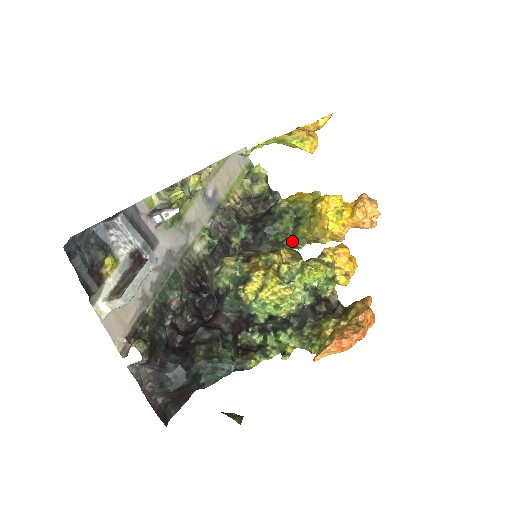
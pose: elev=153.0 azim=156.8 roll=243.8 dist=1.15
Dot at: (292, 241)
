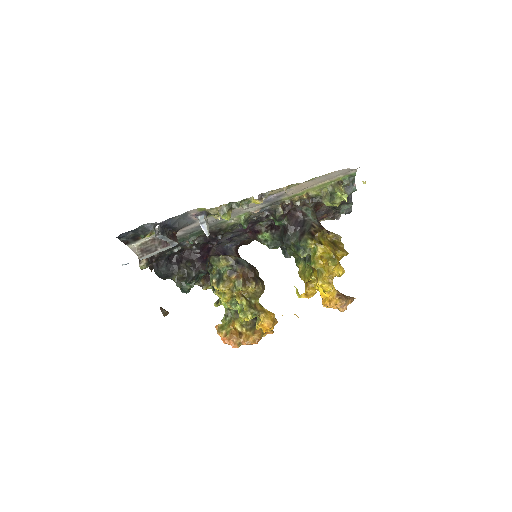
Dot at: (295, 259)
